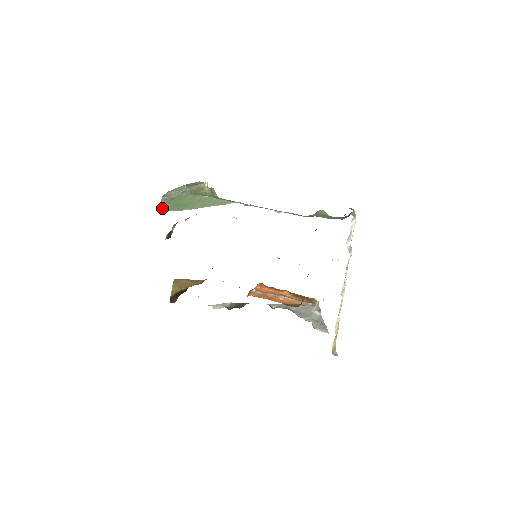
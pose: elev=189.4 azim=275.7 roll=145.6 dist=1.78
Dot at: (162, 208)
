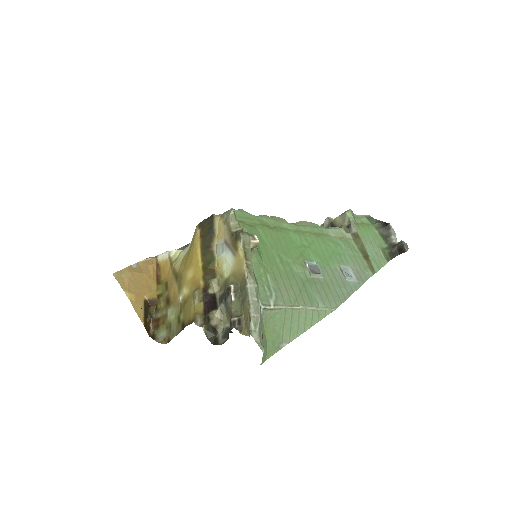
Dot at: (261, 363)
